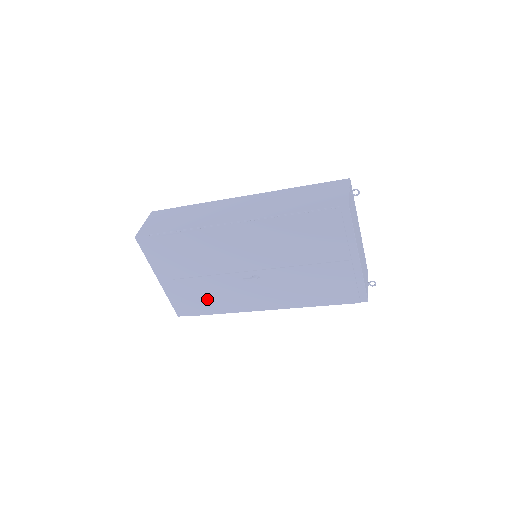
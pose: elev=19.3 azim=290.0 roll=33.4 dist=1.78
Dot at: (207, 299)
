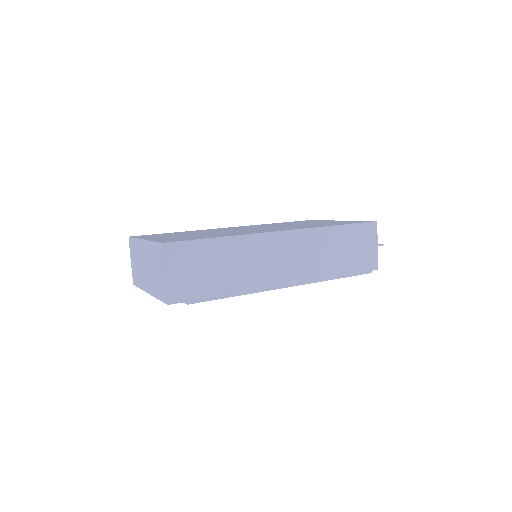
Dot at: occluded
